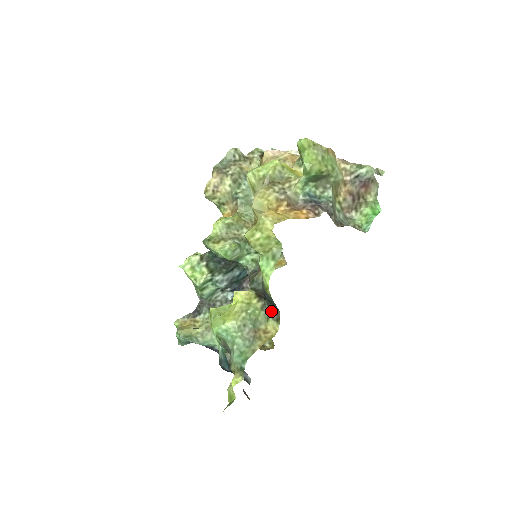
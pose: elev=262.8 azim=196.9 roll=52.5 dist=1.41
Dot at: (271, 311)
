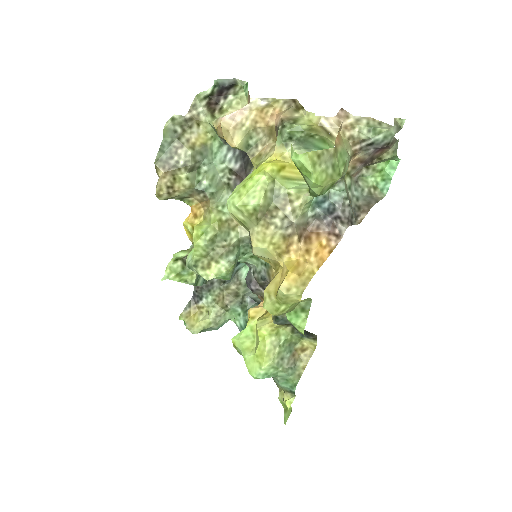
Dot at: (305, 334)
